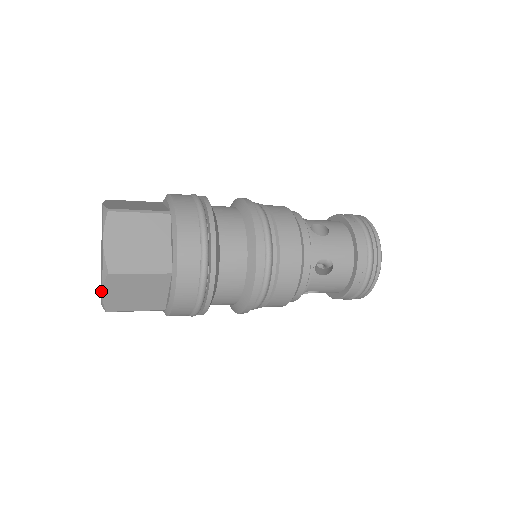
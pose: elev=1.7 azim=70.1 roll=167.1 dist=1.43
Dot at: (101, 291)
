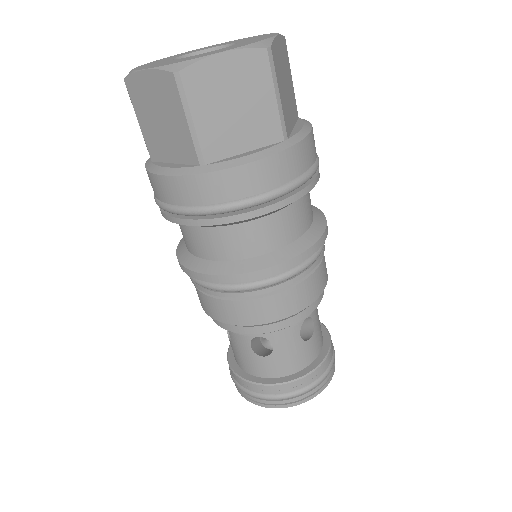
Dot at: (227, 48)
